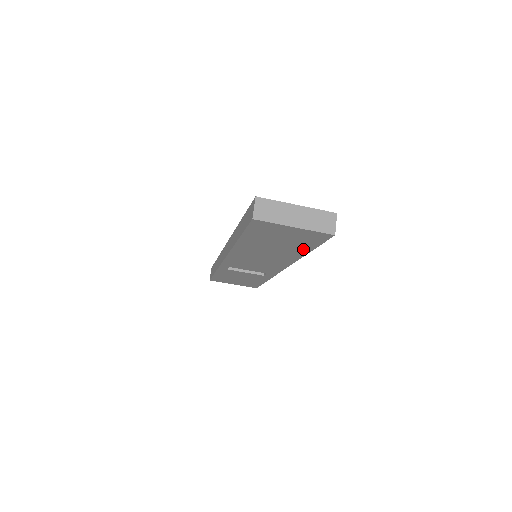
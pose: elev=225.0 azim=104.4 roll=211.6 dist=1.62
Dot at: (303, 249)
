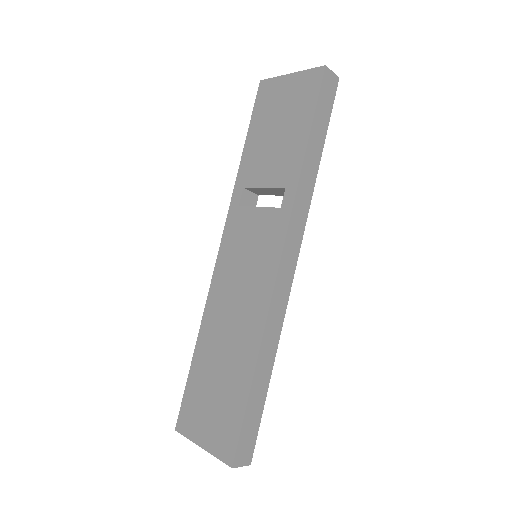
Dot at: occluded
